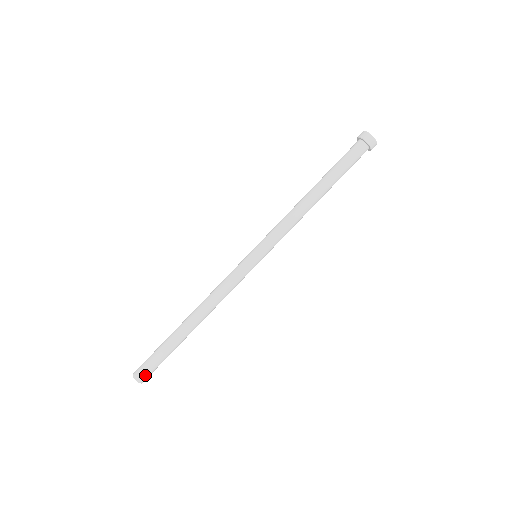
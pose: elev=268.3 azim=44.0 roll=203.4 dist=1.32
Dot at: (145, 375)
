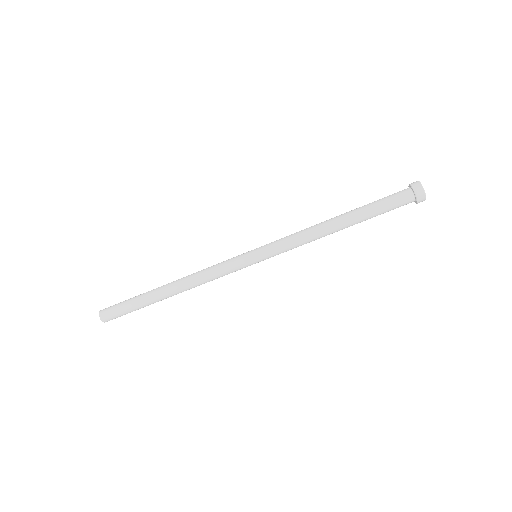
Dot at: (114, 318)
